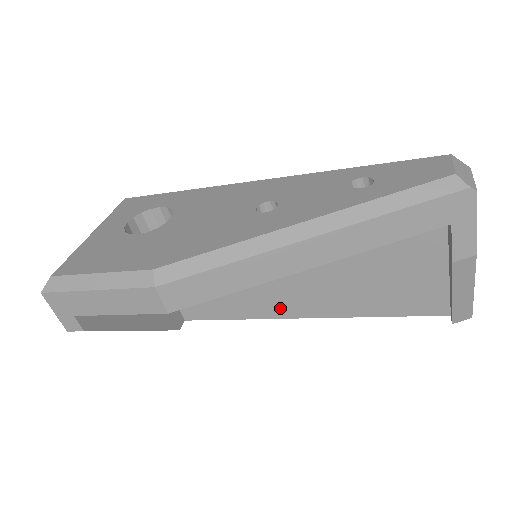
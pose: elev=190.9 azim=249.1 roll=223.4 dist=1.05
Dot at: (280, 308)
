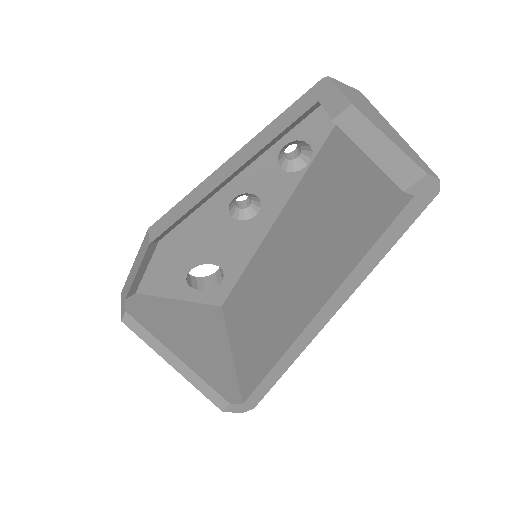
Dot at: (295, 322)
